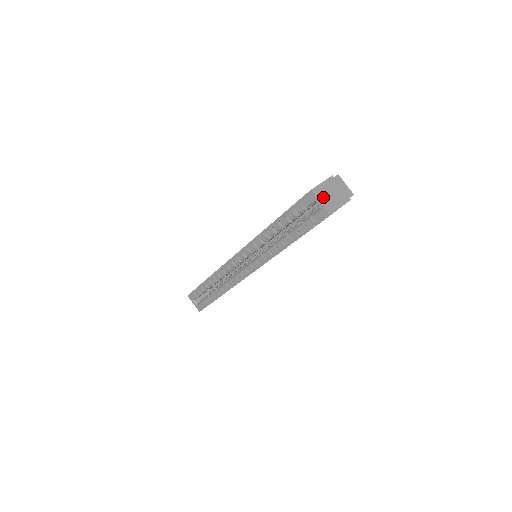
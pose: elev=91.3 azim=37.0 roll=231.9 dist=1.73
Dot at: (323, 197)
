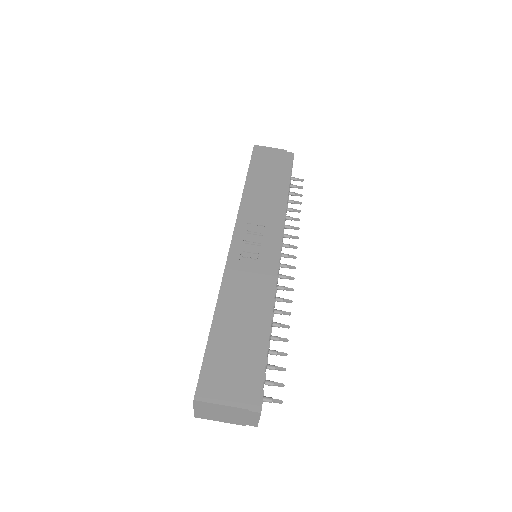
Dot at: (204, 409)
